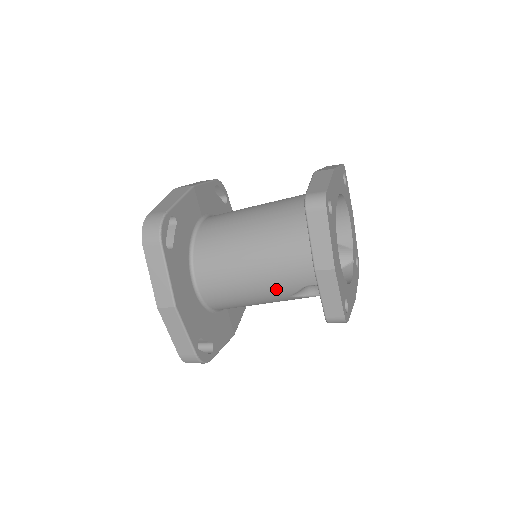
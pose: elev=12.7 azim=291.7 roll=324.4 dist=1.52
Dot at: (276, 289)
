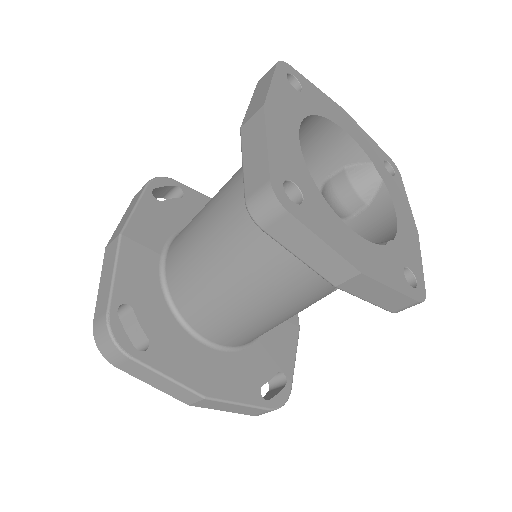
Dot at: (304, 303)
